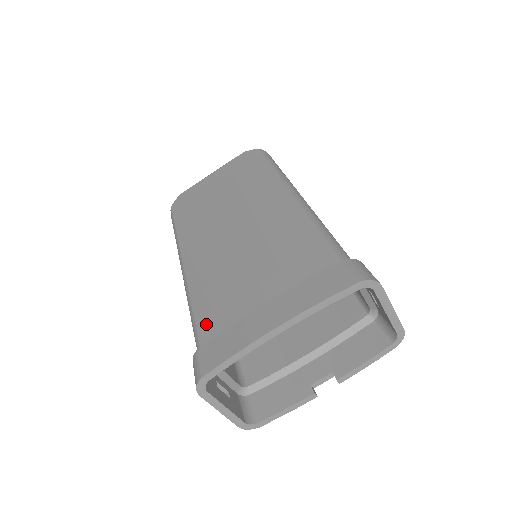
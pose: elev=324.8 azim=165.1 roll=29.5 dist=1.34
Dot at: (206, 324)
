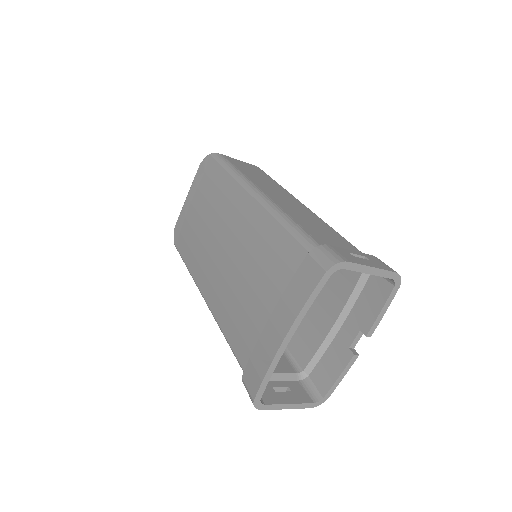
Dot at: (239, 349)
